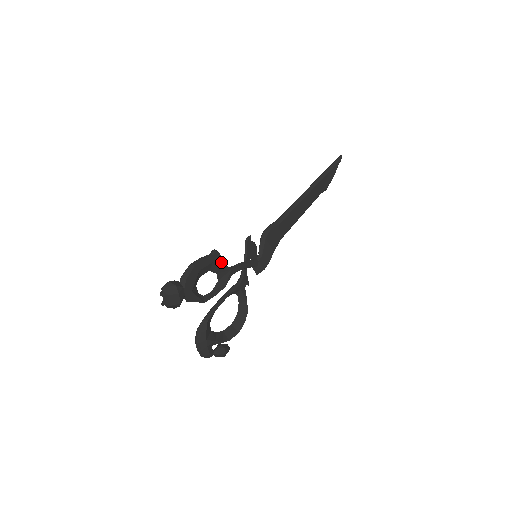
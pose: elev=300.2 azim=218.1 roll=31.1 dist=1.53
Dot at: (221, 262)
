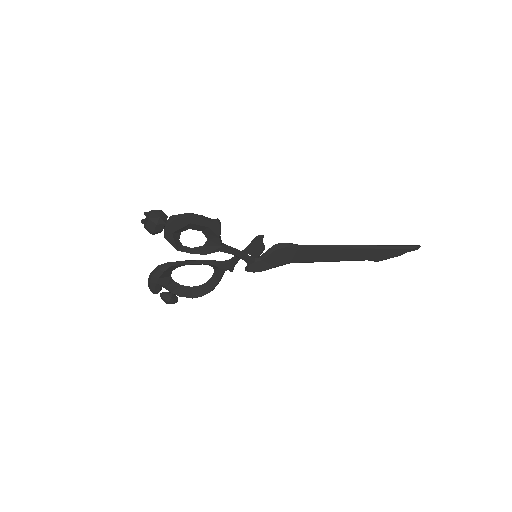
Dot at: (217, 233)
